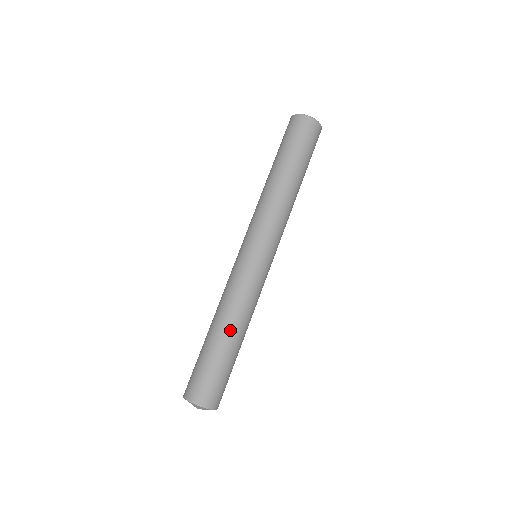
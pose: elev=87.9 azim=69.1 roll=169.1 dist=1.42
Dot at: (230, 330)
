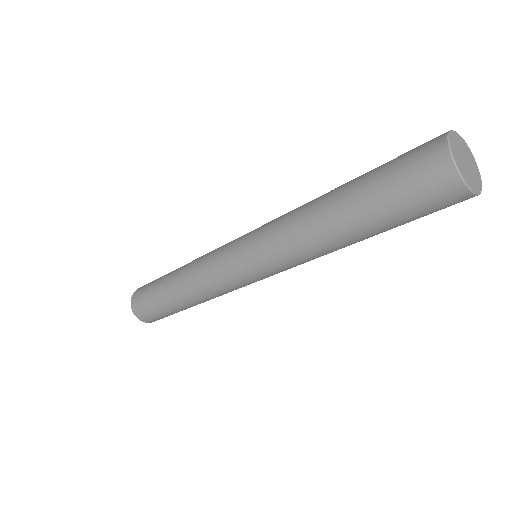
Dot at: (177, 290)
